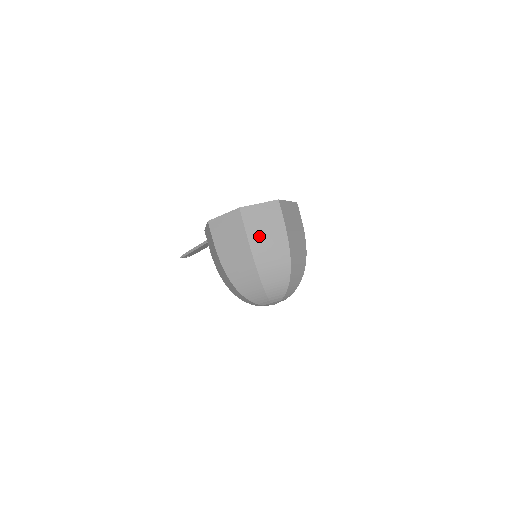
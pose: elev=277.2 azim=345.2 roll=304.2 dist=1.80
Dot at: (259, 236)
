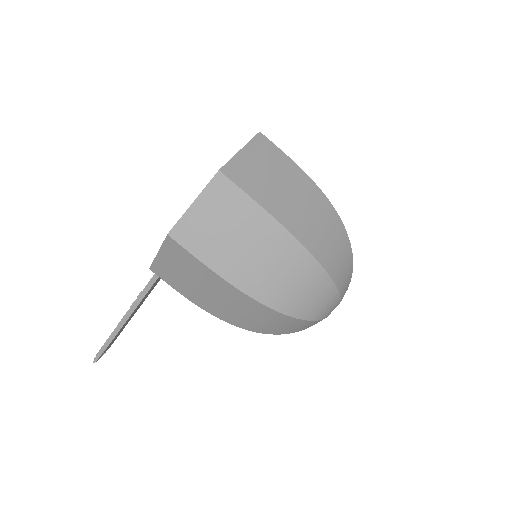
Dot at: (279, 199)
